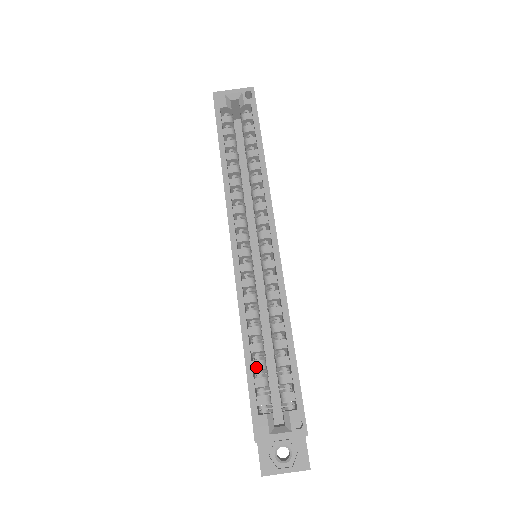
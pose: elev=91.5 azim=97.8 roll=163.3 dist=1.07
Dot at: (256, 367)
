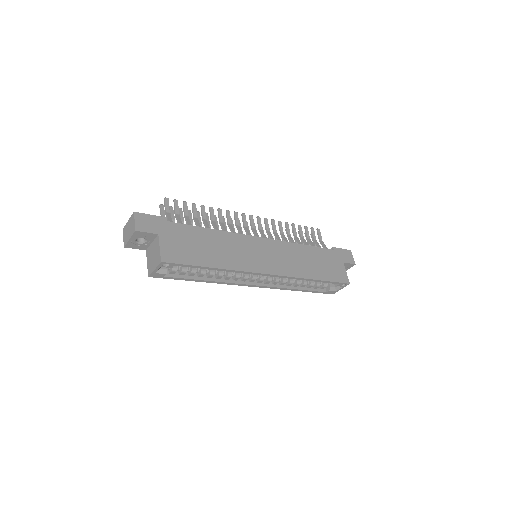
Dot at: (310, 287)
